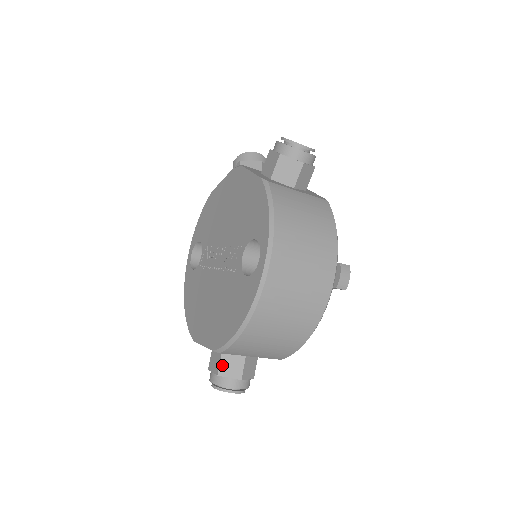
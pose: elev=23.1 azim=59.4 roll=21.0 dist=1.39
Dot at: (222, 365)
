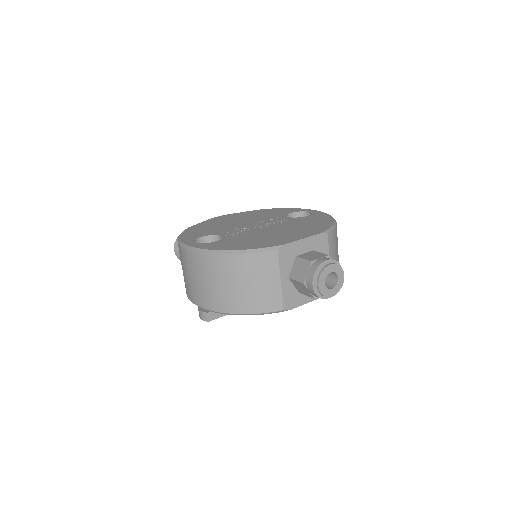
Dot at: occluded
